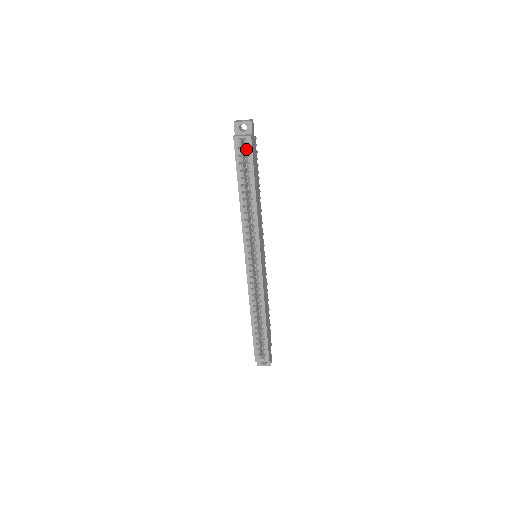
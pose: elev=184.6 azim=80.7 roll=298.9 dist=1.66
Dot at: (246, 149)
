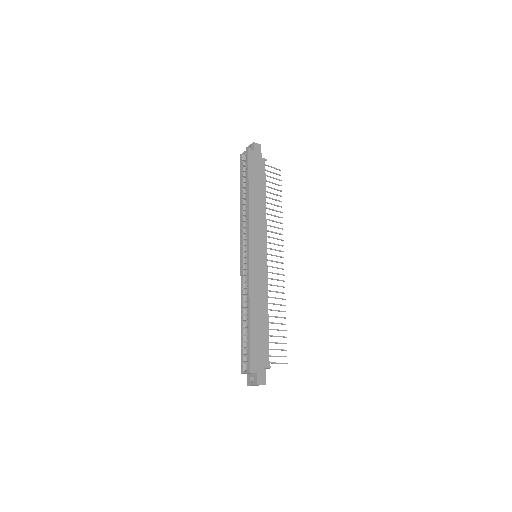
Dot at: (246, 160)
